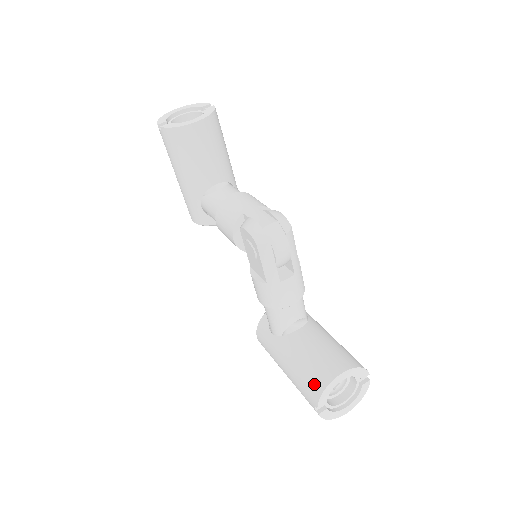
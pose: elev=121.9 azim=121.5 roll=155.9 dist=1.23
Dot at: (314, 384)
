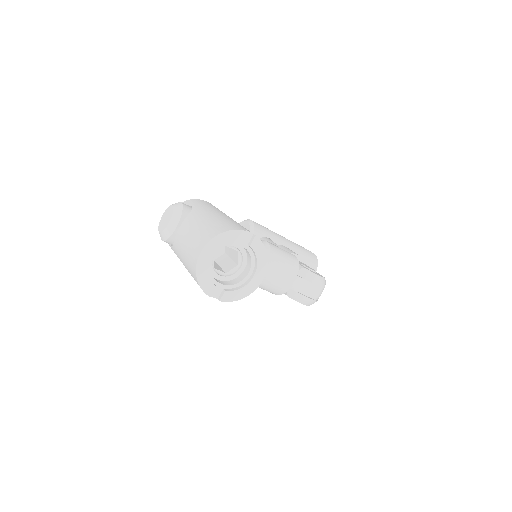
Dot at: occluded
